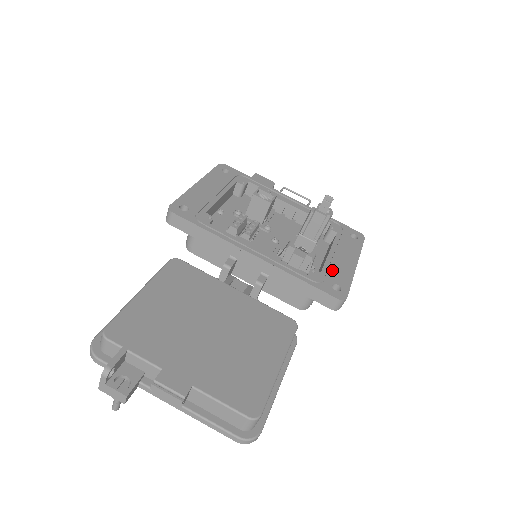
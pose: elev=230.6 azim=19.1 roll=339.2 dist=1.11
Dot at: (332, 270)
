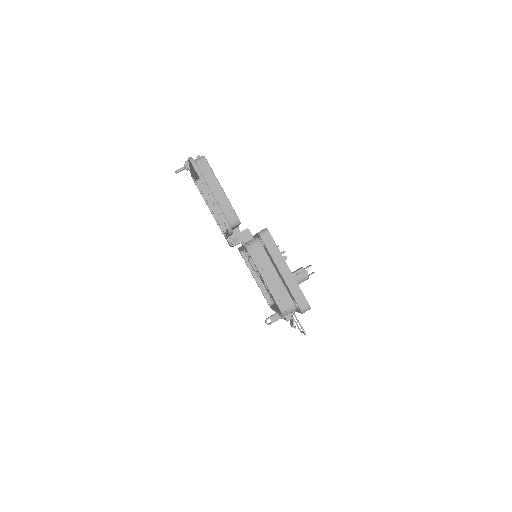
Dot at: occluded
